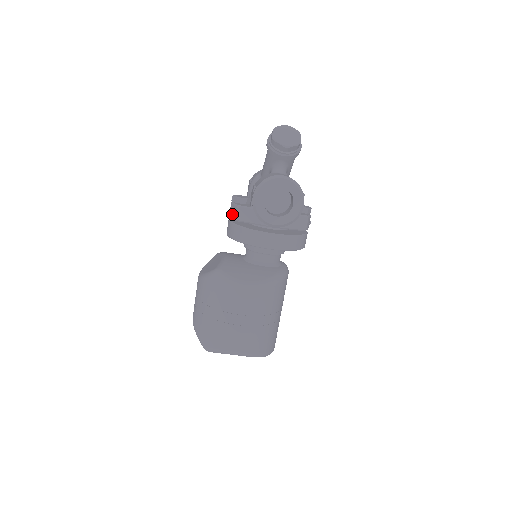
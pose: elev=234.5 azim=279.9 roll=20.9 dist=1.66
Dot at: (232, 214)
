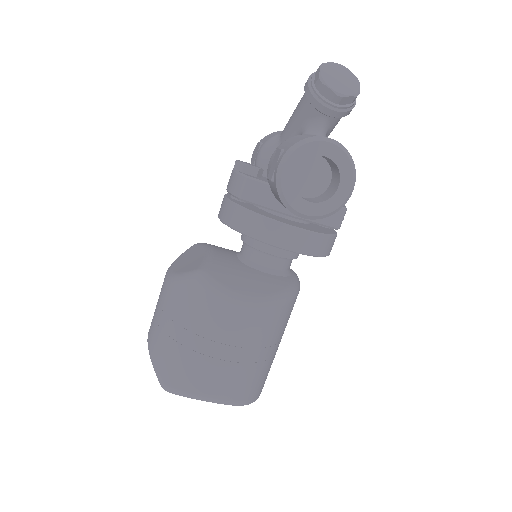
Dot at: (234, 188)
